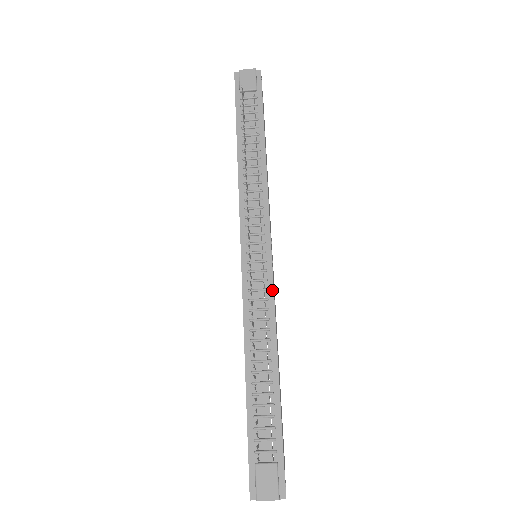
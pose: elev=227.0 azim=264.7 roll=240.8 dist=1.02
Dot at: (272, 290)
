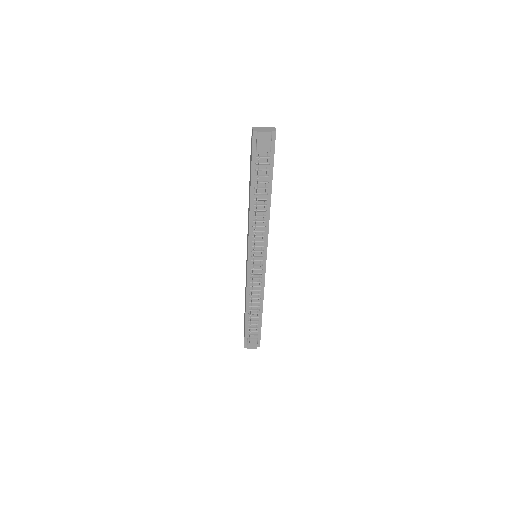
Dot at: (264, 278)
